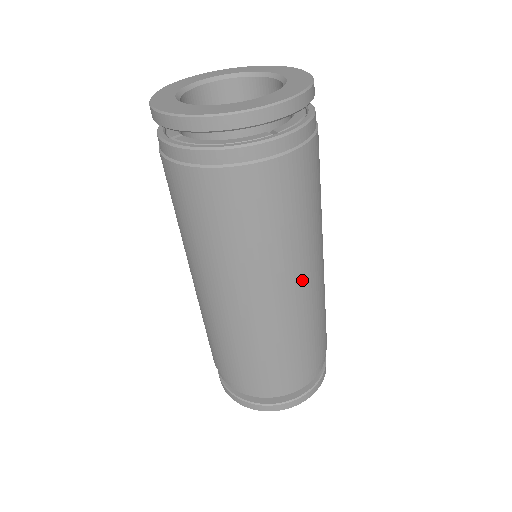
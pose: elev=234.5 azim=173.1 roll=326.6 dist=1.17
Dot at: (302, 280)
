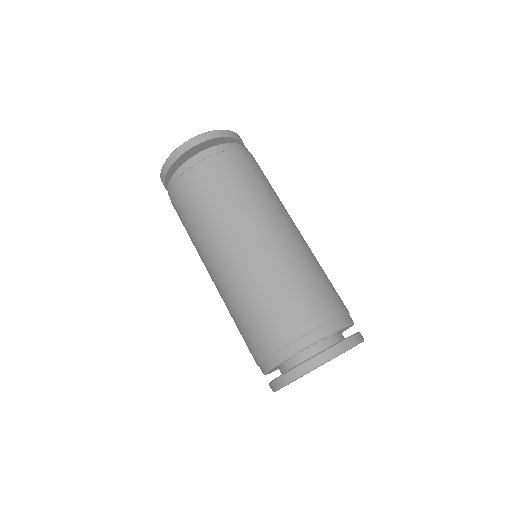
Dot at: (278, 225)
